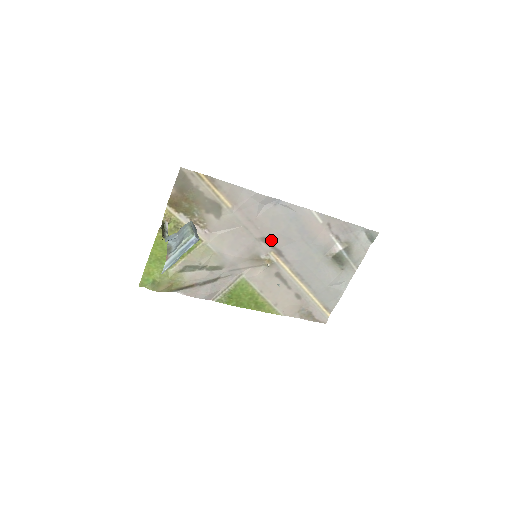
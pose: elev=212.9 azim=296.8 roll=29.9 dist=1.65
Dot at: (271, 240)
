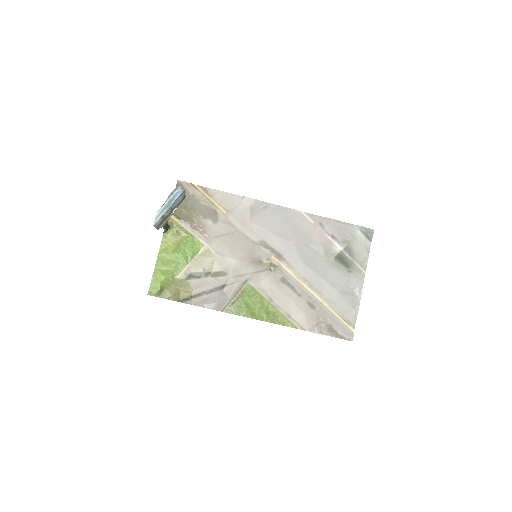
Dot at: (269, 243)
